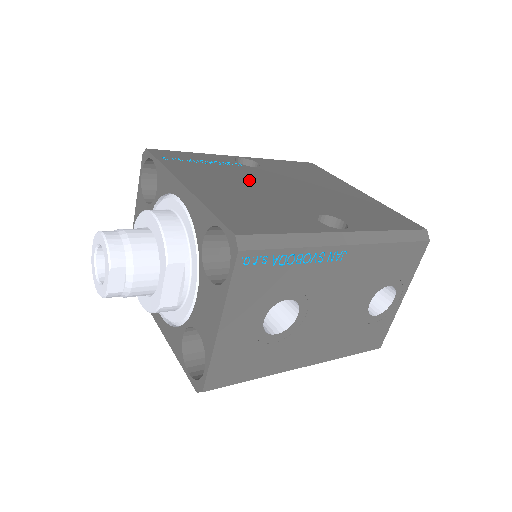
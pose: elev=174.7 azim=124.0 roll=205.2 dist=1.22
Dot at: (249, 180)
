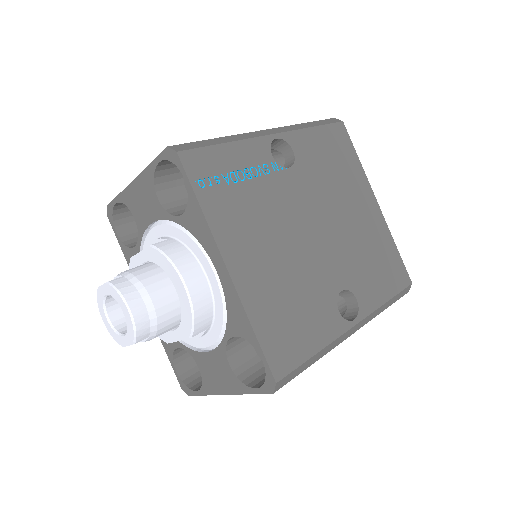
Dot at: (285, 220)
